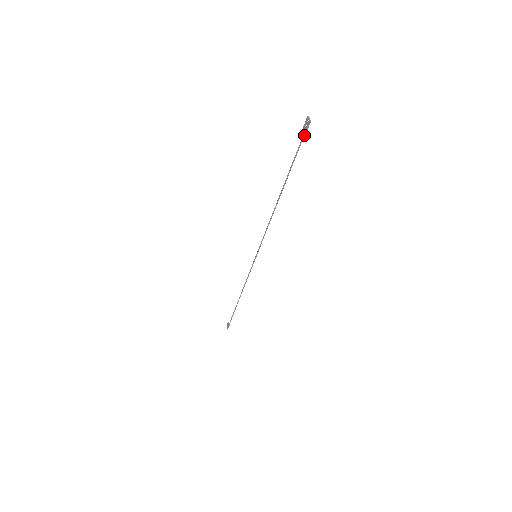
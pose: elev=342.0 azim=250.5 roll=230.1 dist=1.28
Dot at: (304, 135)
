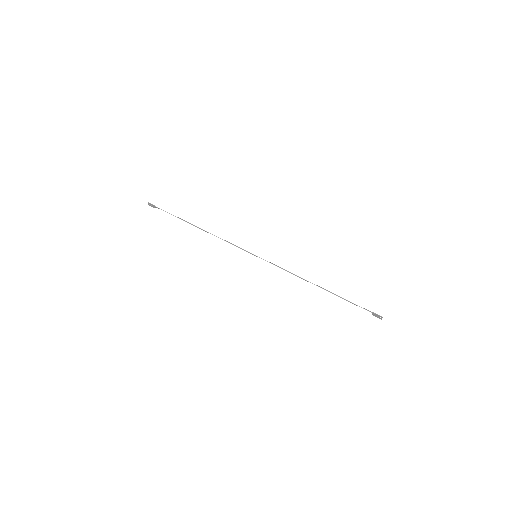
Dot at: (371, 312)
